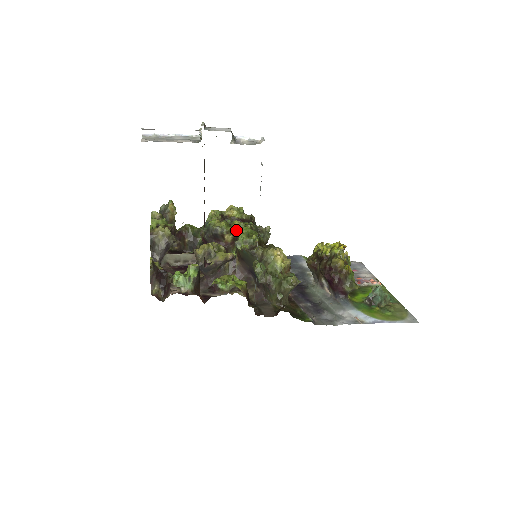
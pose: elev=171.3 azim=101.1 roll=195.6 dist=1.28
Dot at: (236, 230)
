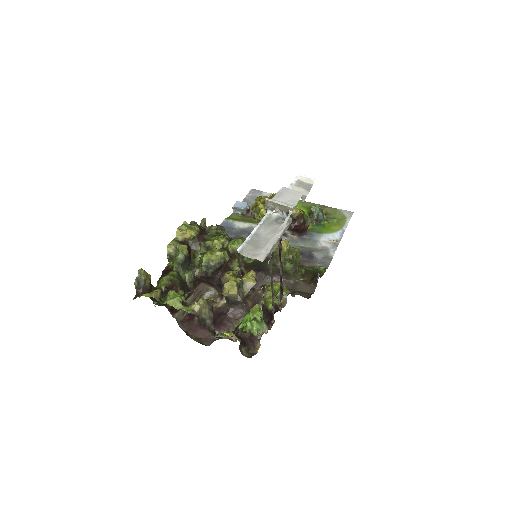
Dot at: (229, 249)
